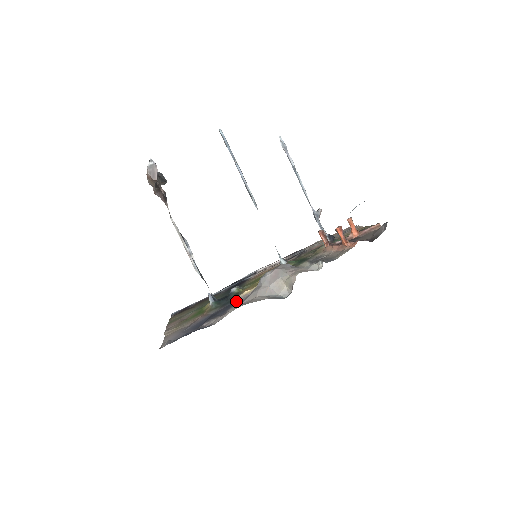
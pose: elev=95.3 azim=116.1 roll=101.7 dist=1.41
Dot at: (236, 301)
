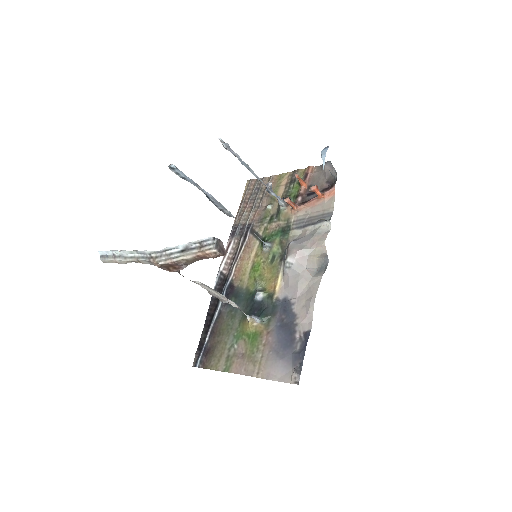
Dot at: (282, 301)
